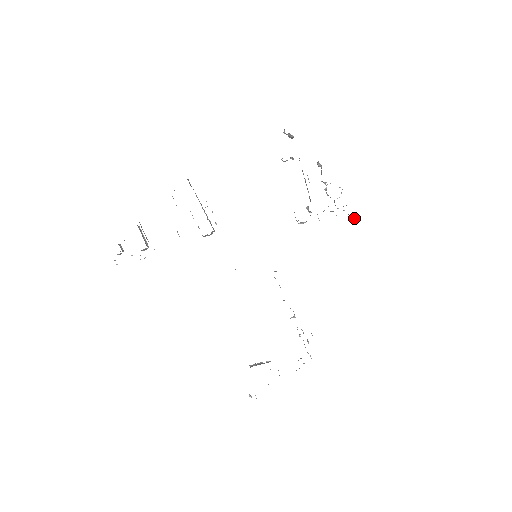
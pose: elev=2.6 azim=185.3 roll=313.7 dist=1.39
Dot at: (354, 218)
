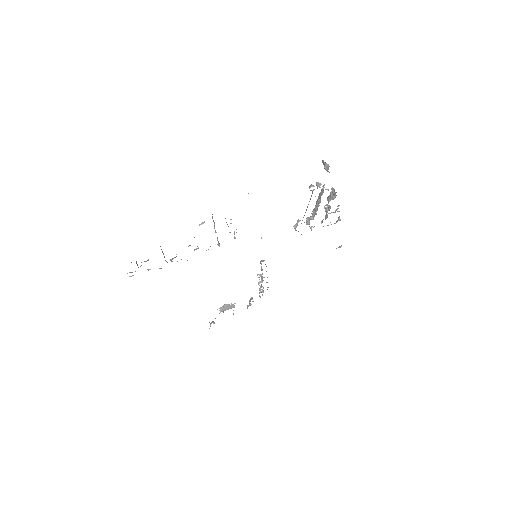
Dot at: occluded
